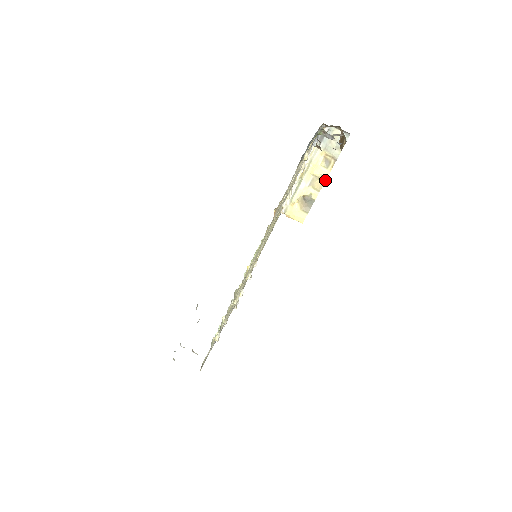
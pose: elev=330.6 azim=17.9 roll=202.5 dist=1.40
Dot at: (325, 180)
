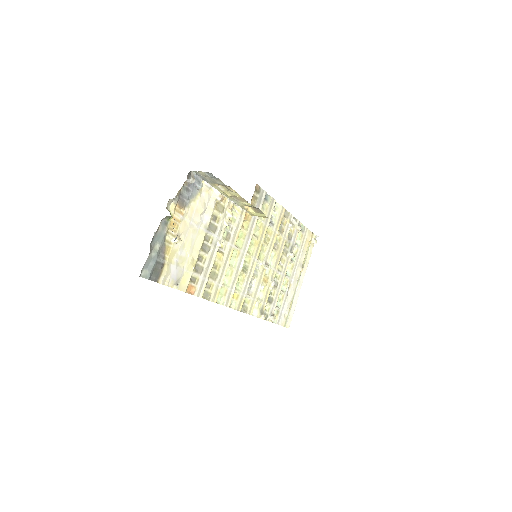
Dot at: (241, 197)
